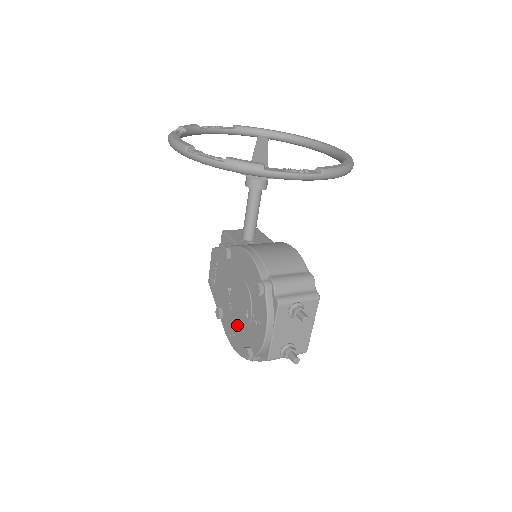
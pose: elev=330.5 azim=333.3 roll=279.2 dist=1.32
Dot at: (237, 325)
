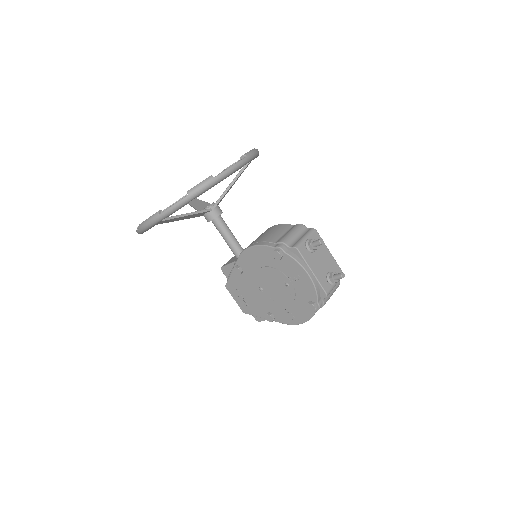
Dot at: (288, 303)
